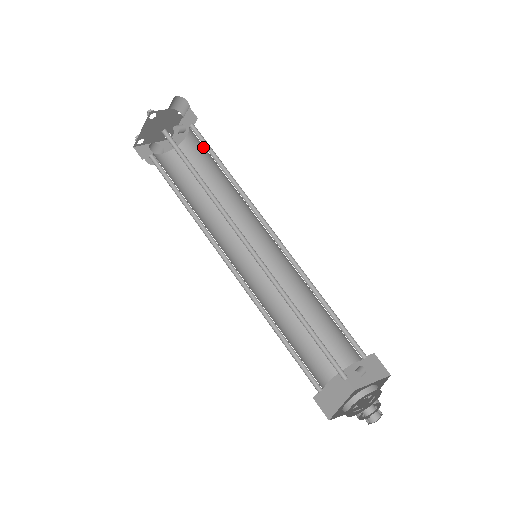
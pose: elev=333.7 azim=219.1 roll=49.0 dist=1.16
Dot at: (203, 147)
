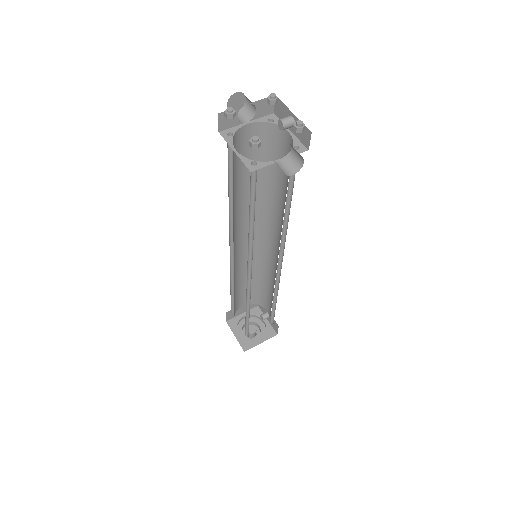
Dot at: occluded
